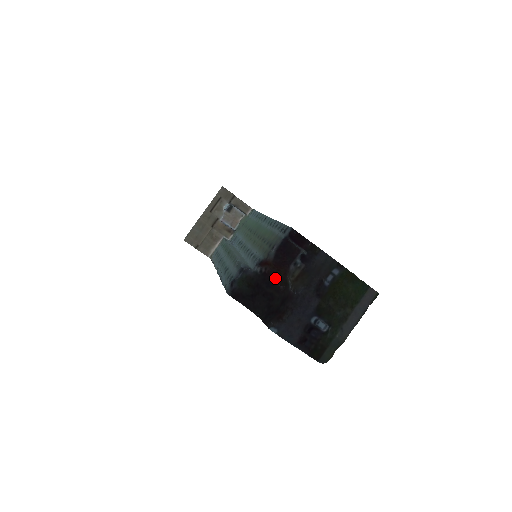
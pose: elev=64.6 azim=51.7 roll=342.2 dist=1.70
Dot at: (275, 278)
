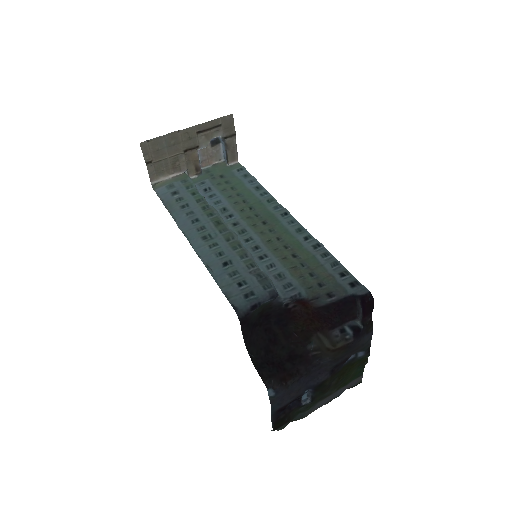
Dot at: (295, 321)
